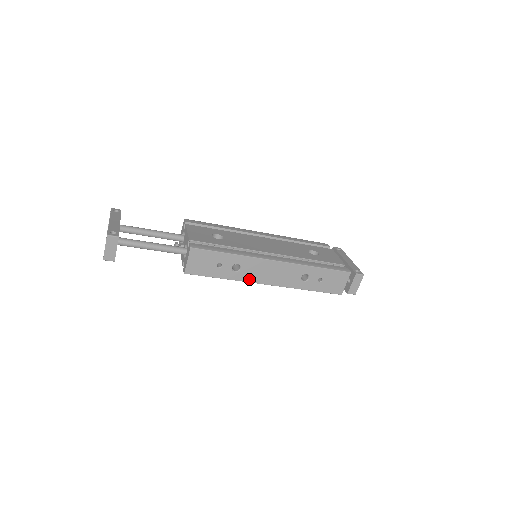
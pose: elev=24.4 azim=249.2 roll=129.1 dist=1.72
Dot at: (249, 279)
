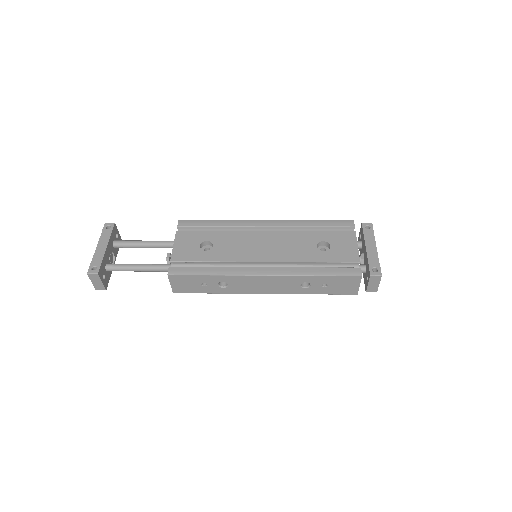
Dot at: (242, 291)
